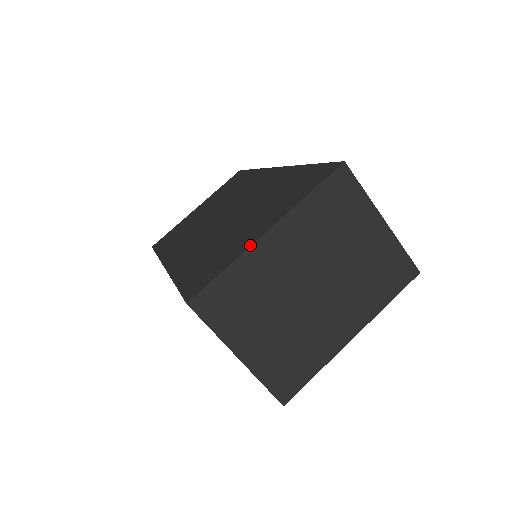
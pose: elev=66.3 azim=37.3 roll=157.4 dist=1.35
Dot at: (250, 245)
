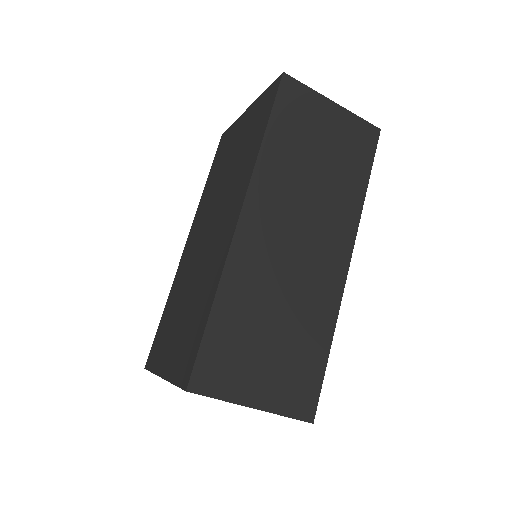
Dot at: (157, 374)
